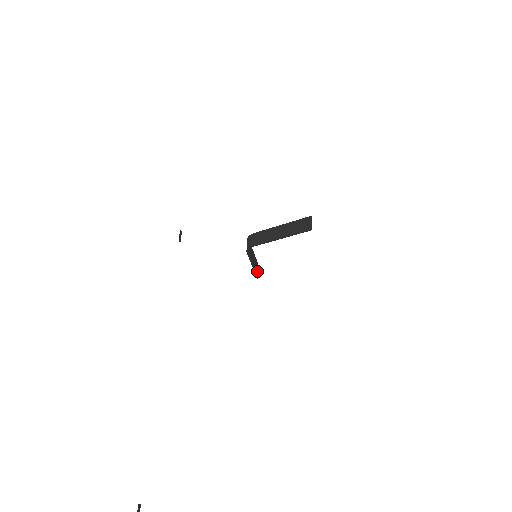
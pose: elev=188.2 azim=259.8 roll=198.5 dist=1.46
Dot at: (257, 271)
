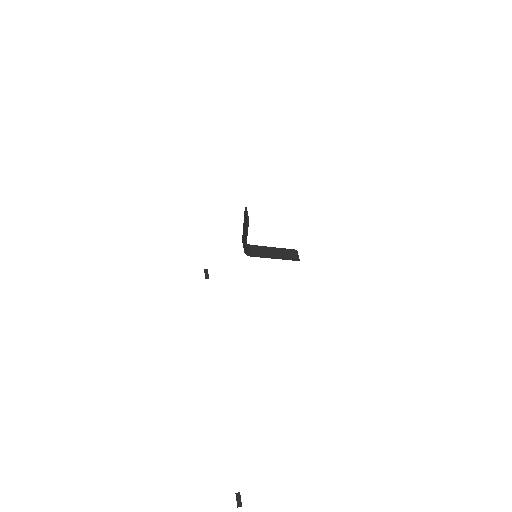
Dot at: (291, 256)
